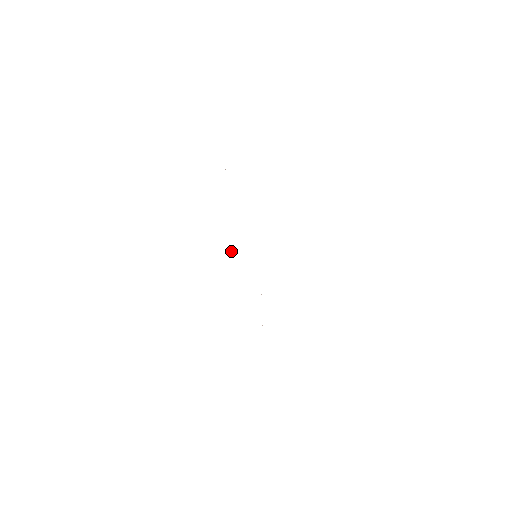
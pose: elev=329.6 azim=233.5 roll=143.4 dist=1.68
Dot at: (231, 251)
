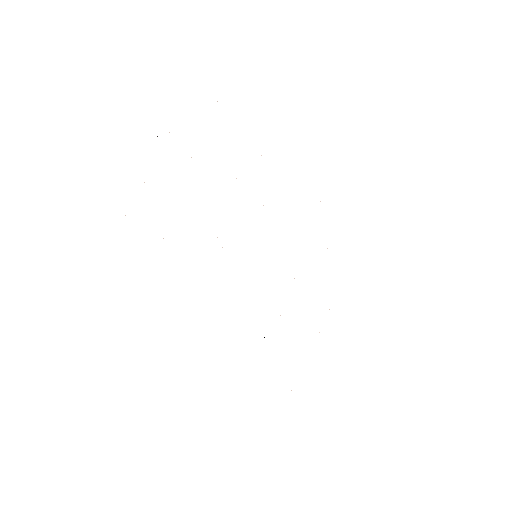
Dot at: occluded
